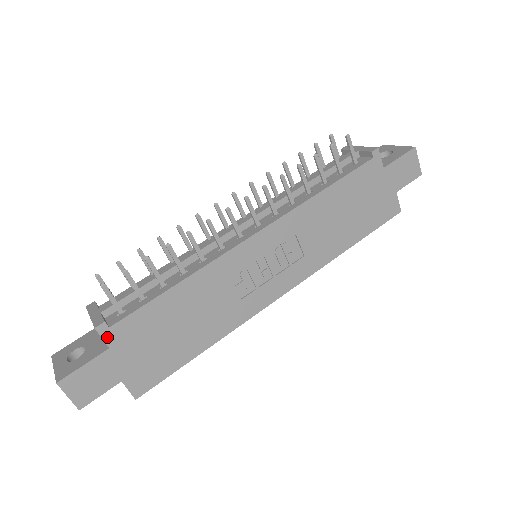
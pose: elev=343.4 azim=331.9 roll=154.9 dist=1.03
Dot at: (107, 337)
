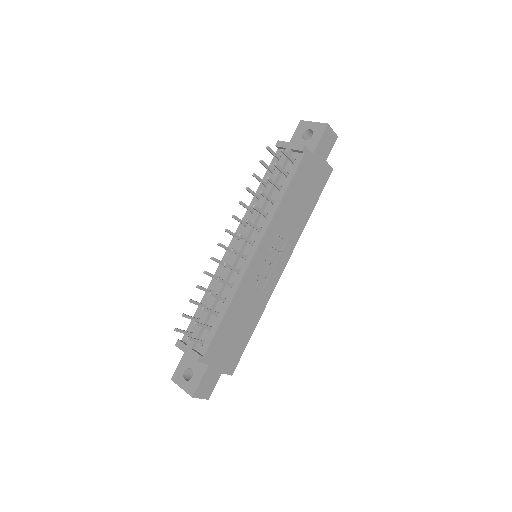
Dot at: (205, 361)
